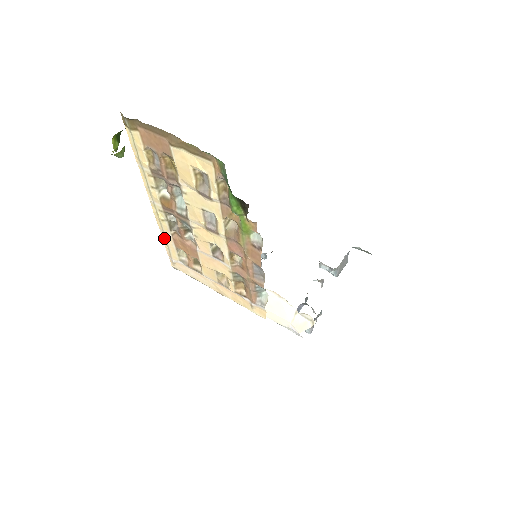
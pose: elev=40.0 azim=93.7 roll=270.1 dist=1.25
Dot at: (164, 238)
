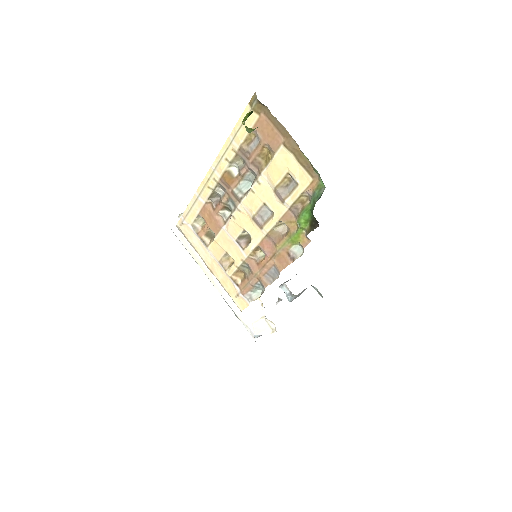
Dot at: (194, 200)
